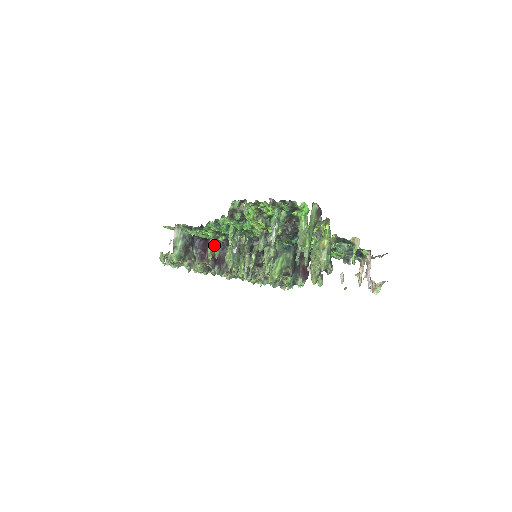
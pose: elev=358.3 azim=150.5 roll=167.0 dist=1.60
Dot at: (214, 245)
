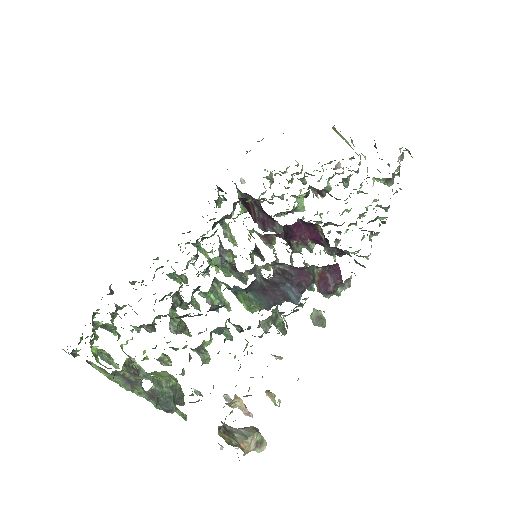
Dot at: (224, 233)
